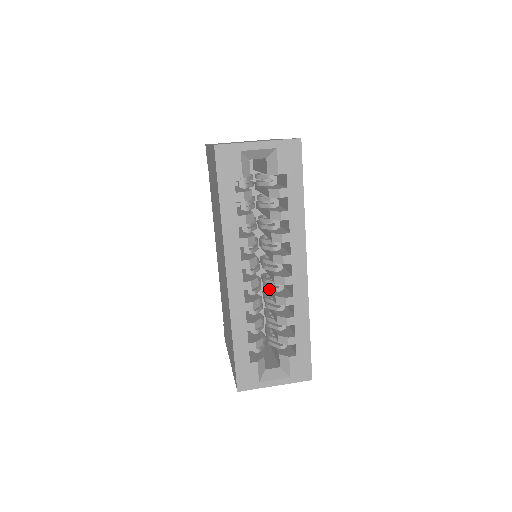
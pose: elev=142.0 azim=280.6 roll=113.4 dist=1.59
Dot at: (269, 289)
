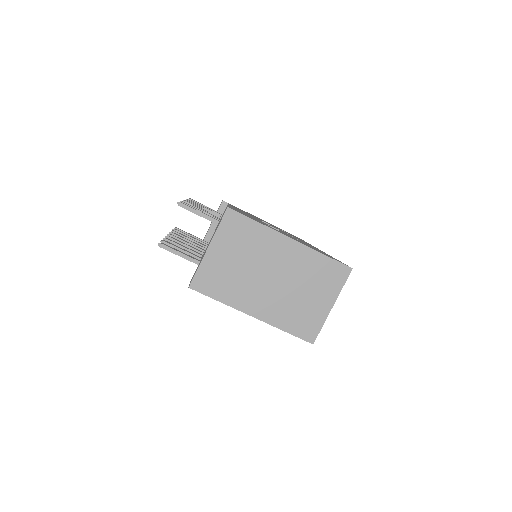
Dot at: occluded
